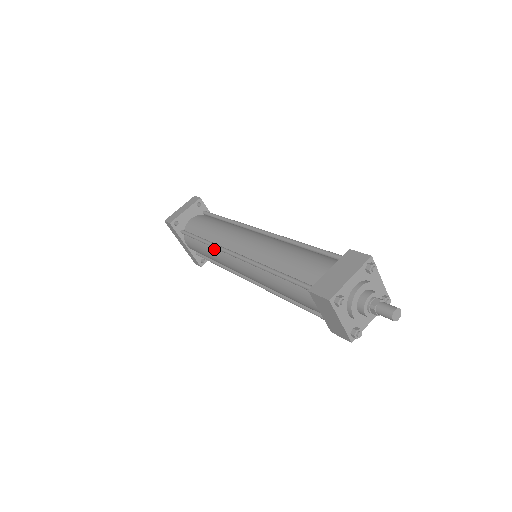
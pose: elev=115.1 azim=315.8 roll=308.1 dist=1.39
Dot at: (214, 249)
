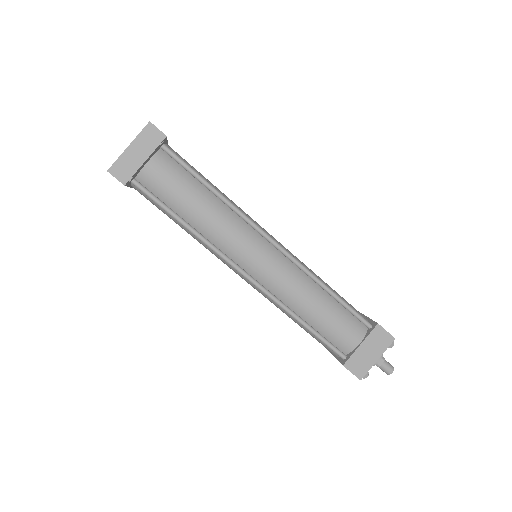
Dot at: occluded
